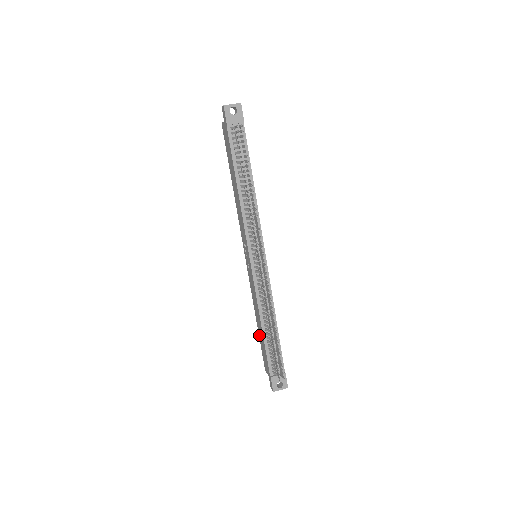
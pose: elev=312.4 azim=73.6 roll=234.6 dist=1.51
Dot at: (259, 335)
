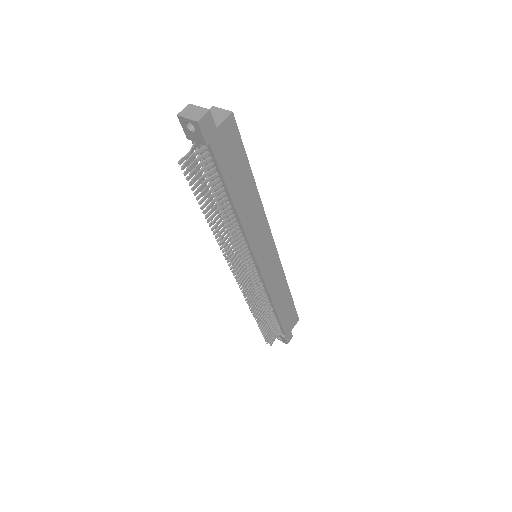
Dot at: occluded
